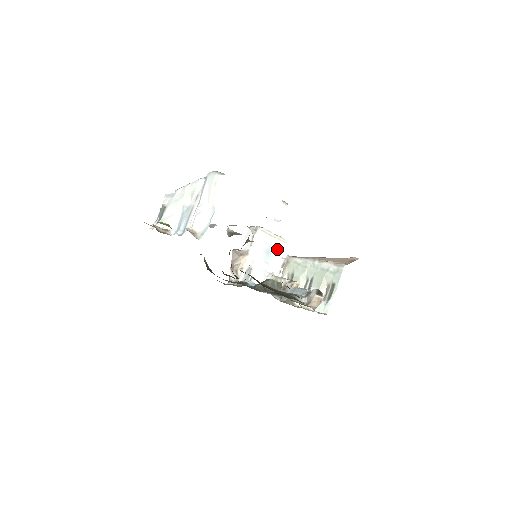
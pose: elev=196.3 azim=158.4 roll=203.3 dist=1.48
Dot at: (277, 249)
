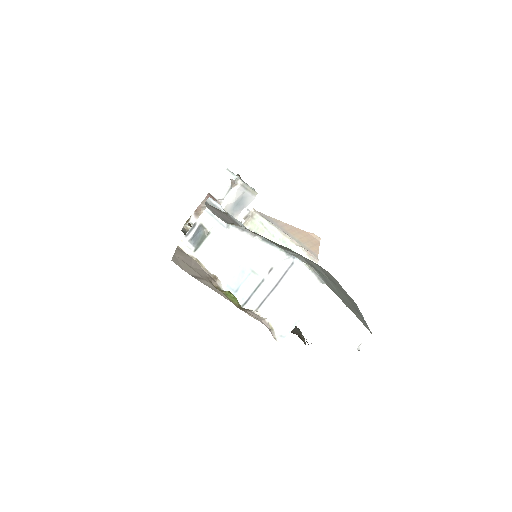
Dot at: (246, 201)
